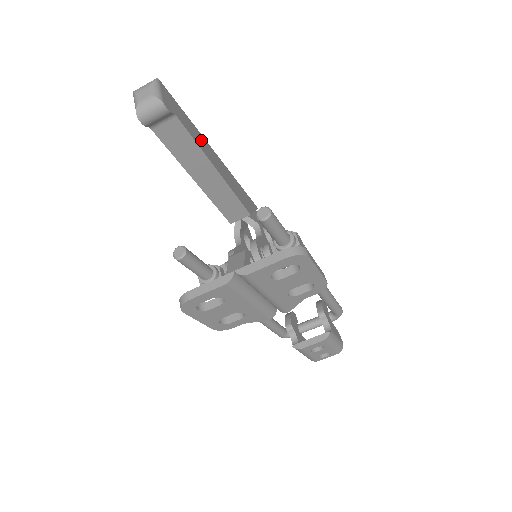
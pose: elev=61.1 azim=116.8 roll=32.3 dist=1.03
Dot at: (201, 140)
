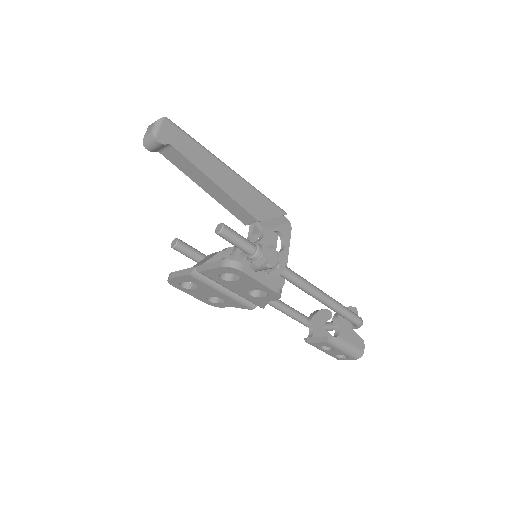
Dot at: (207, 160)
